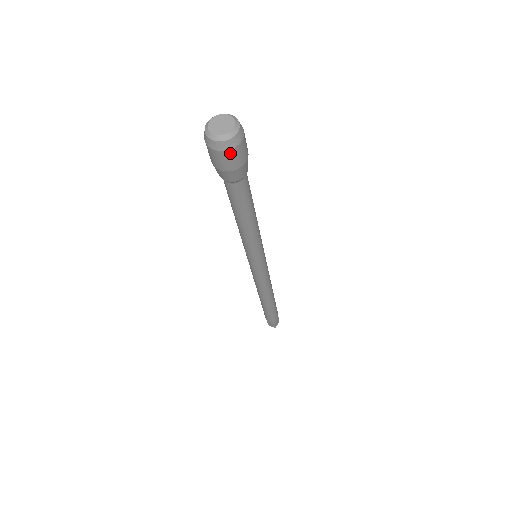
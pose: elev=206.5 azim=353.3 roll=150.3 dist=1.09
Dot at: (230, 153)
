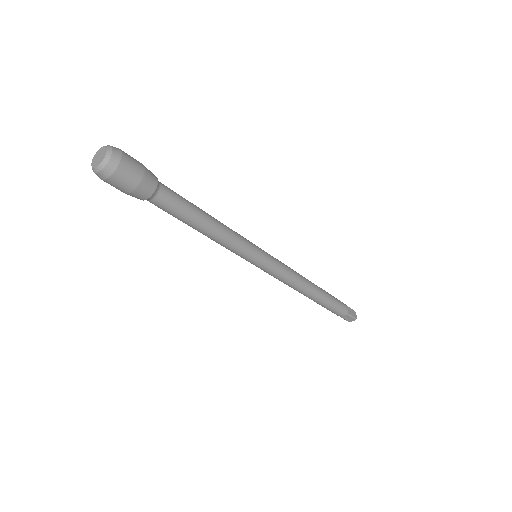
Dot at: (105, 181)
